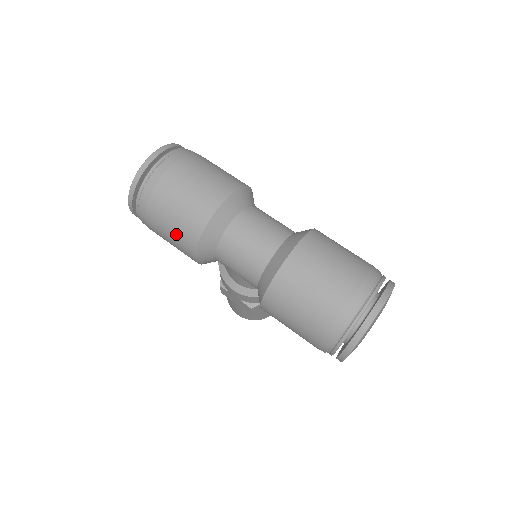
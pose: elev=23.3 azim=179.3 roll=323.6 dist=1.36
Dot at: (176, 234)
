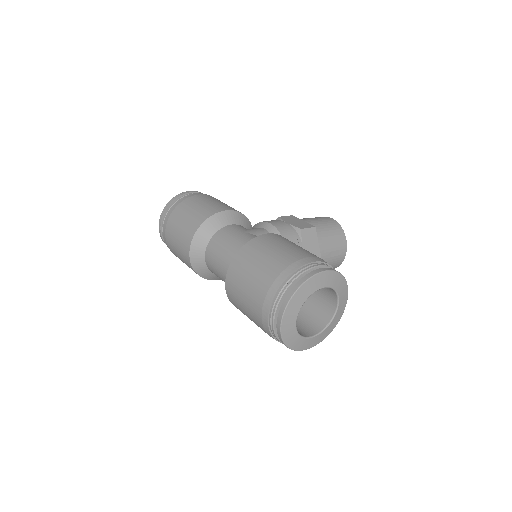
Dot at: occluded
